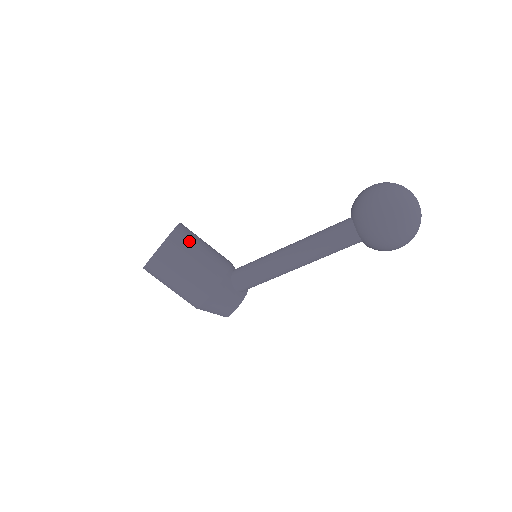
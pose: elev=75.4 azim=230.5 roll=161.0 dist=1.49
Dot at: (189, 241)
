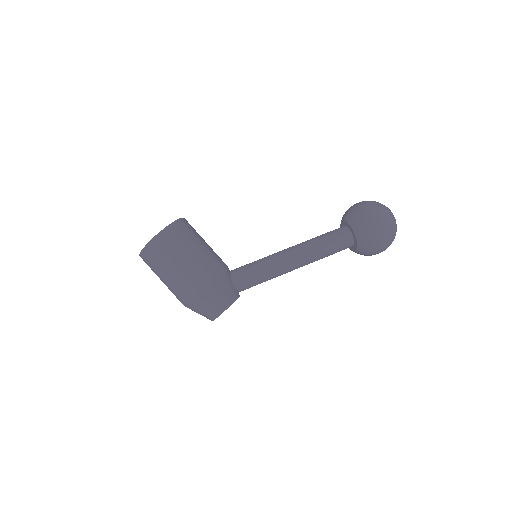
Dot at: occluded
